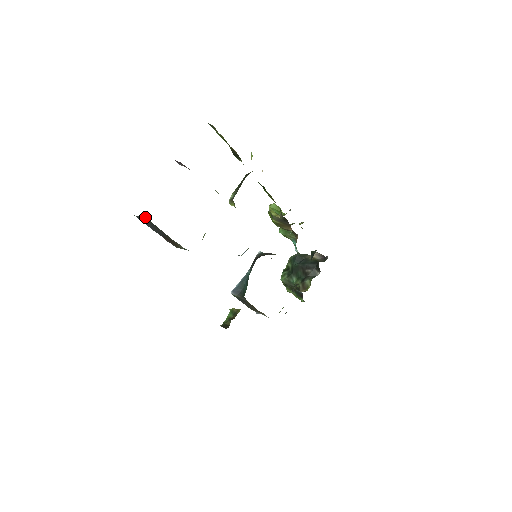
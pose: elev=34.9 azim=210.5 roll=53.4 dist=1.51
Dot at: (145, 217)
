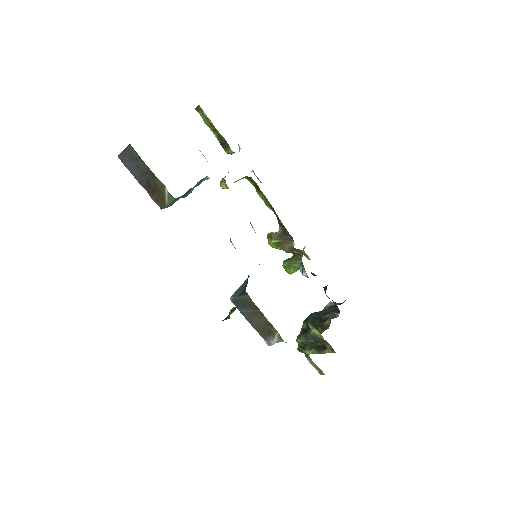
Dot at: (128, 145)
